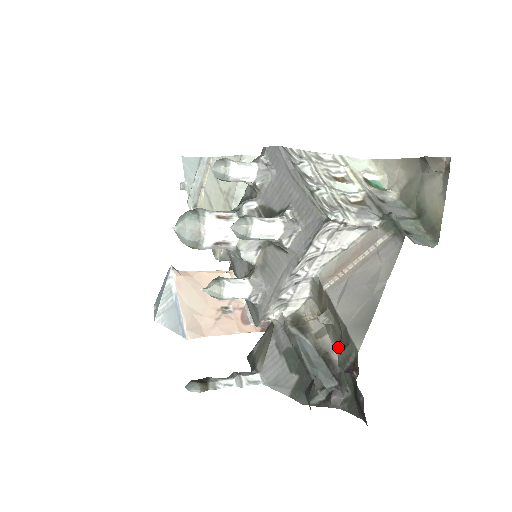
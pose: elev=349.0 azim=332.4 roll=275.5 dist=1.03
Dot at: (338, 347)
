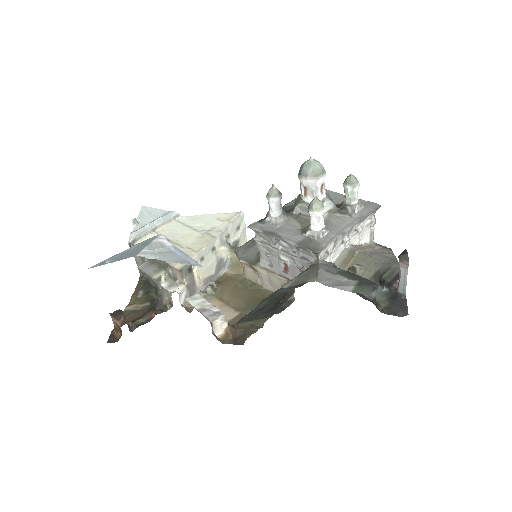
Dot at: occluded
